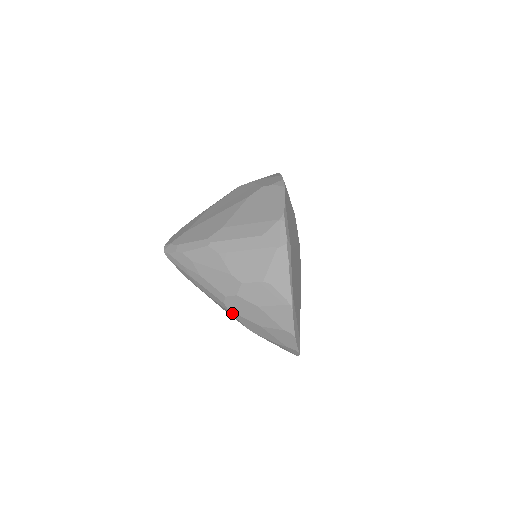
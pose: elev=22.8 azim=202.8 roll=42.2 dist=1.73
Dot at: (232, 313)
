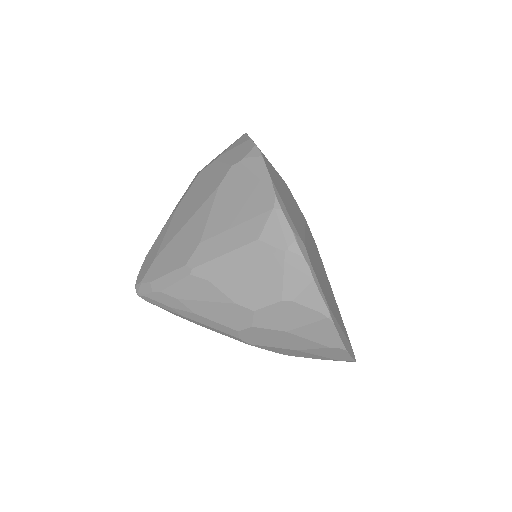
Dot at: (254, 345)
